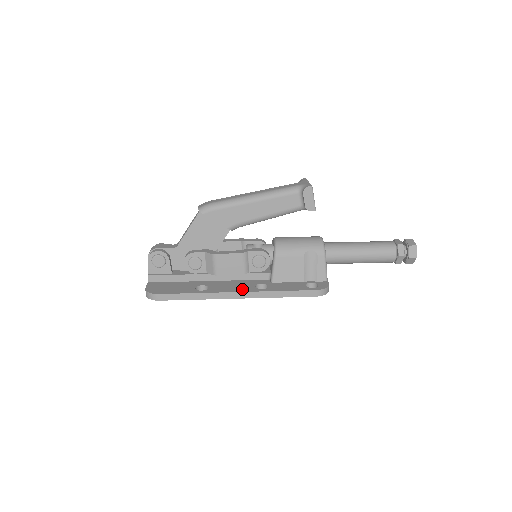
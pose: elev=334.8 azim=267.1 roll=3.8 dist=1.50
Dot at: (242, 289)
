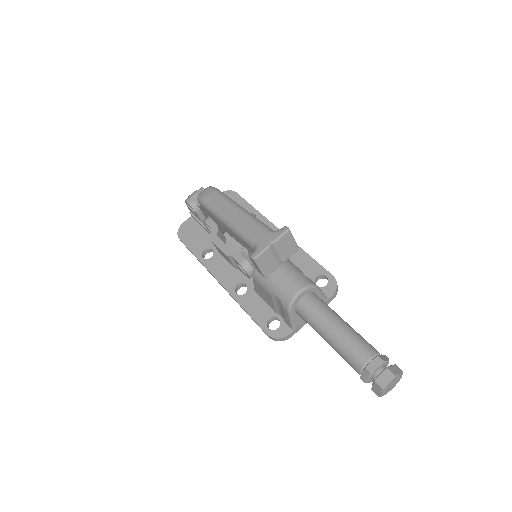
Dot at: (225, 280)
